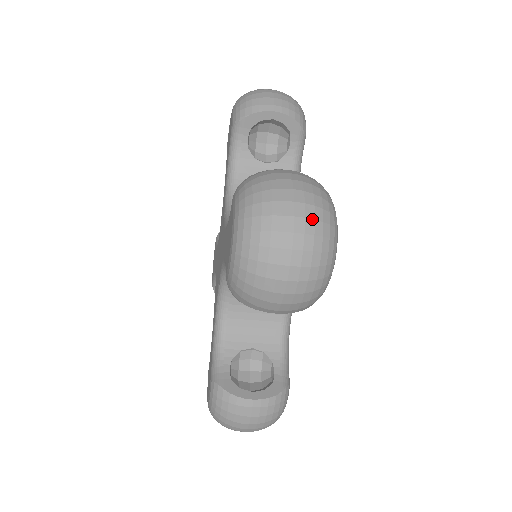
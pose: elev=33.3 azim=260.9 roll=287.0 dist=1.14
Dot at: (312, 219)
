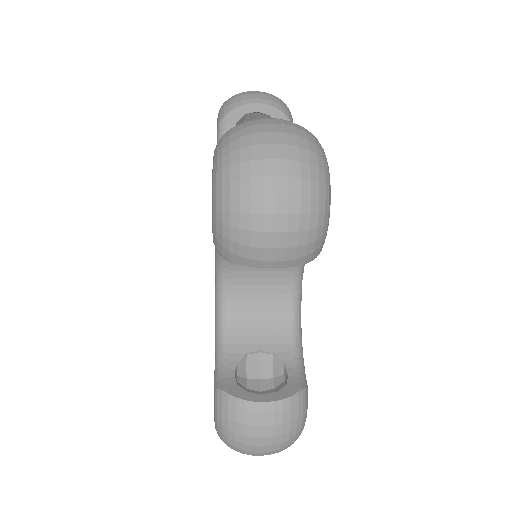
Dot at: occluded
